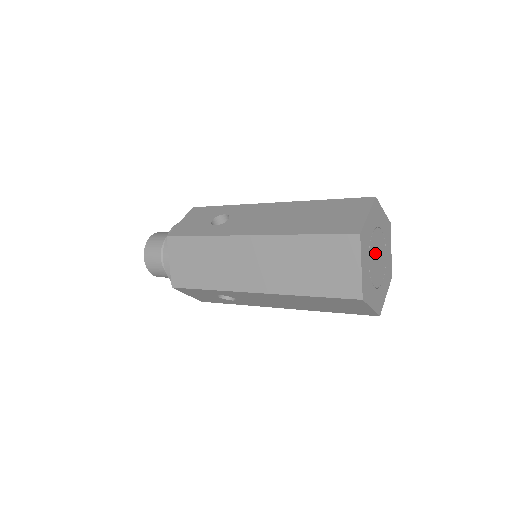
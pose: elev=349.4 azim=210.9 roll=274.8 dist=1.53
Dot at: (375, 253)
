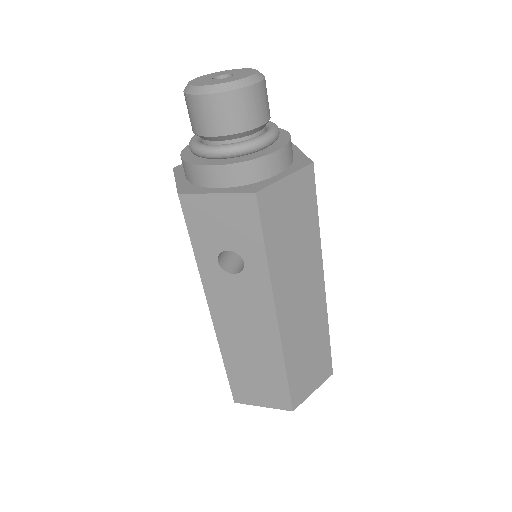
Dot at: occluded
